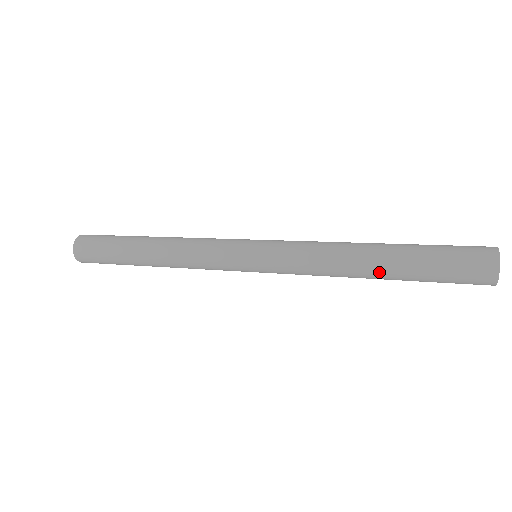
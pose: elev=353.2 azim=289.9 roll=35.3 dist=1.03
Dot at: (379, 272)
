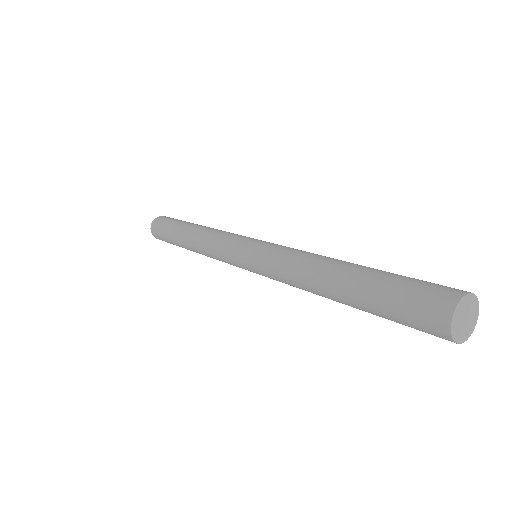
Dot at: (338, 300)
